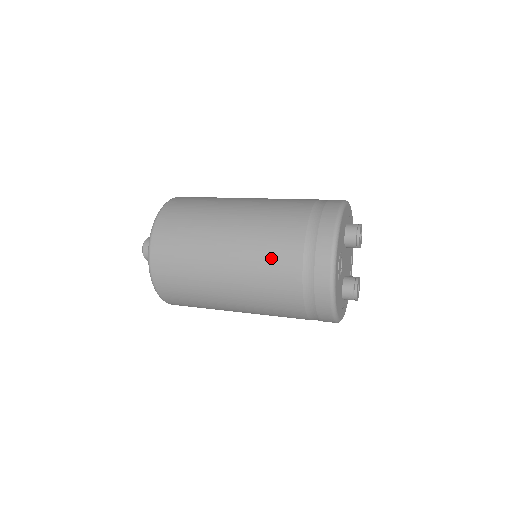
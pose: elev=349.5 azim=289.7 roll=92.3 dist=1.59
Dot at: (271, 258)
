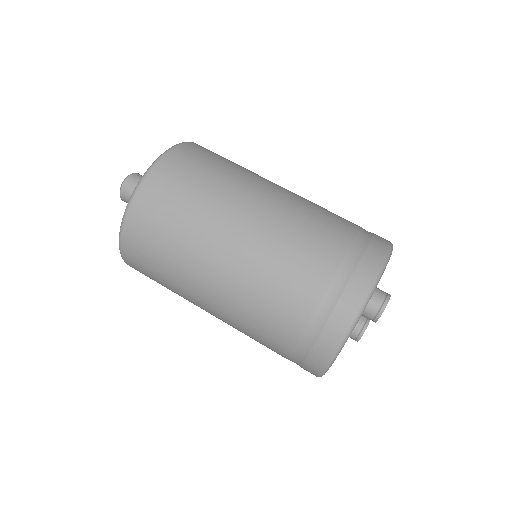
Dot at: (257, 334)
